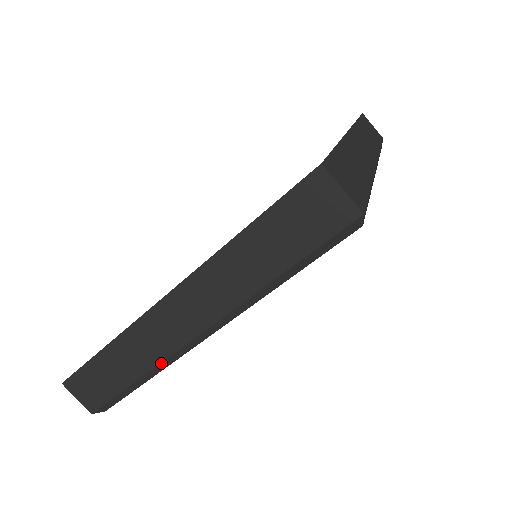
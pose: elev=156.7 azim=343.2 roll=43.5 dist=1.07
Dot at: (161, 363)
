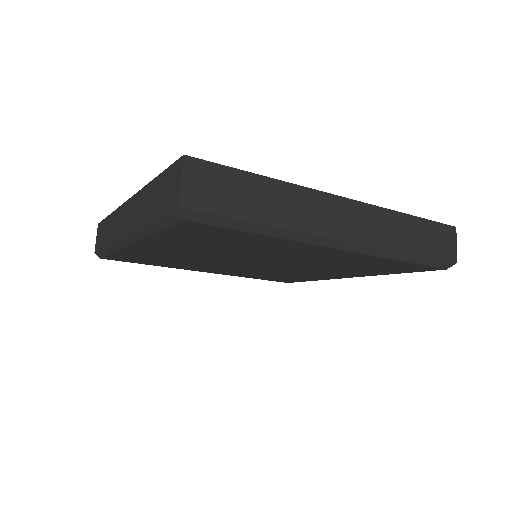
Dot at: (114, 243)
